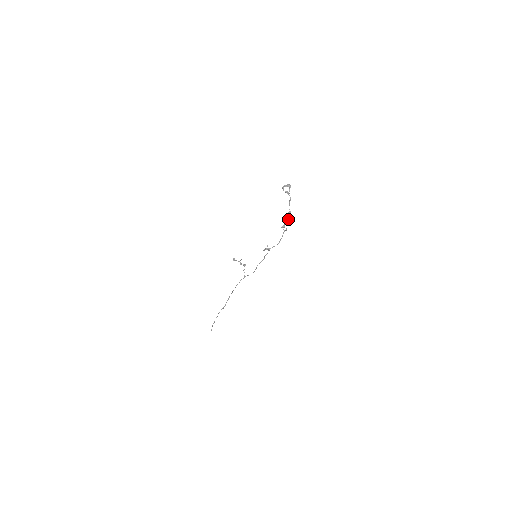
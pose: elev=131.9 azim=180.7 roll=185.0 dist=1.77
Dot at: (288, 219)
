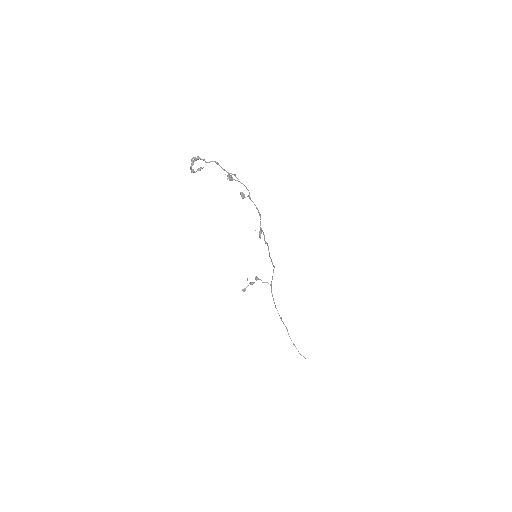
Dot at: occluded
